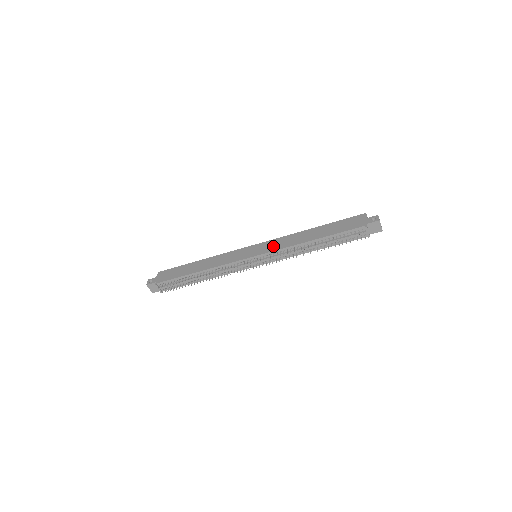
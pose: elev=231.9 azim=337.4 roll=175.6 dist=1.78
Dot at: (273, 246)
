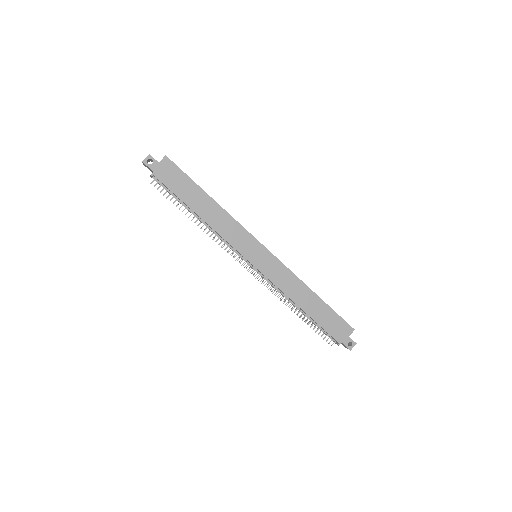
Dot at: (274, 273)
